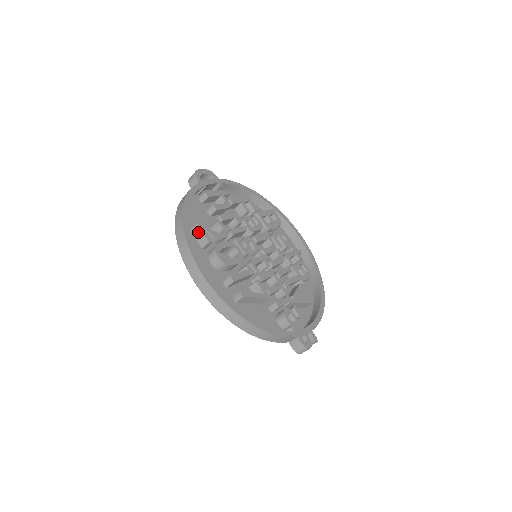
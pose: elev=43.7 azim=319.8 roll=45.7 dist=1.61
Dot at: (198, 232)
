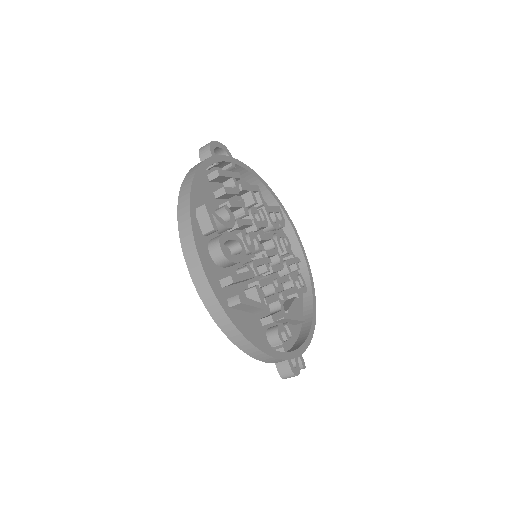
Dot at: (203, 215)
